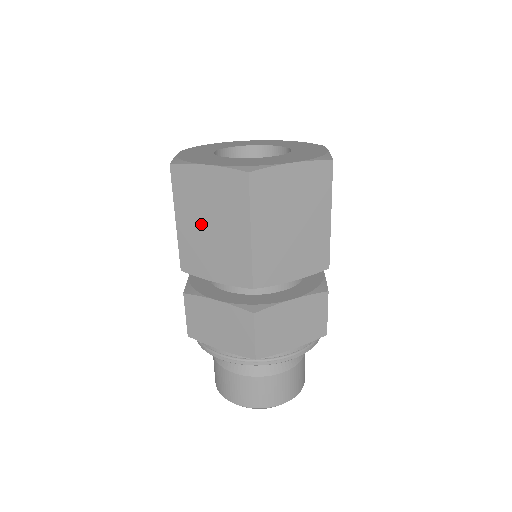
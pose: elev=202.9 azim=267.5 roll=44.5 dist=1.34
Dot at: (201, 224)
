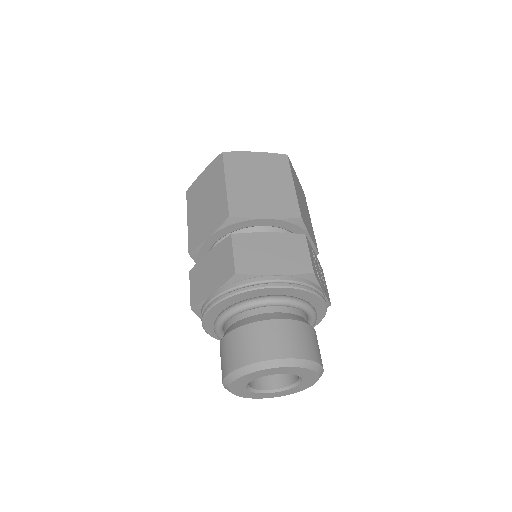
Dot at: (200, 207)
